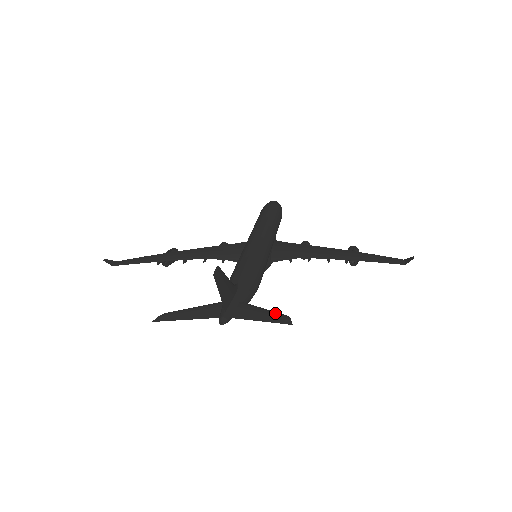
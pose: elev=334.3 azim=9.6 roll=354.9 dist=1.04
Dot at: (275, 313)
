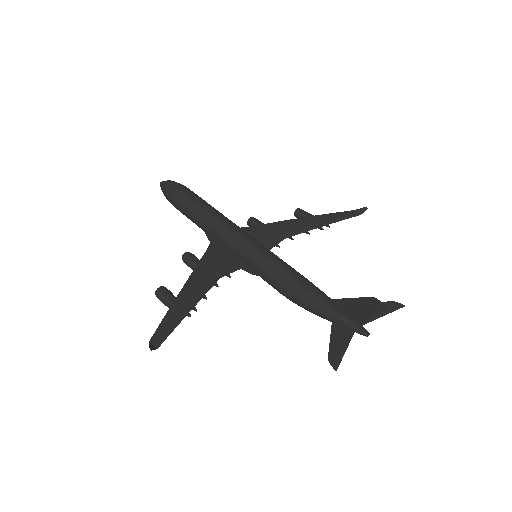
Dot at: occluded
